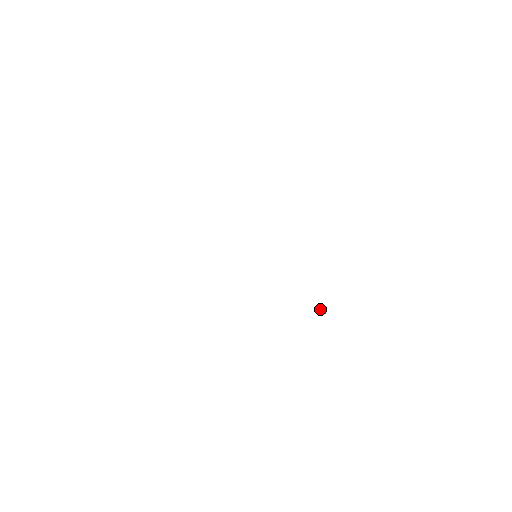
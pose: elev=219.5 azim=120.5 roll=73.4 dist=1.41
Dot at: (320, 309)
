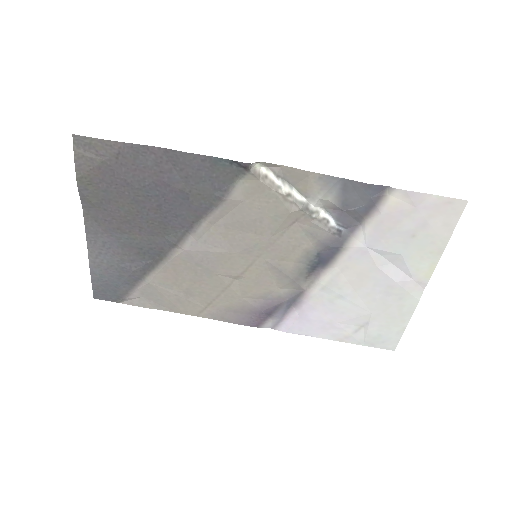
Dot at: (351, 210)
